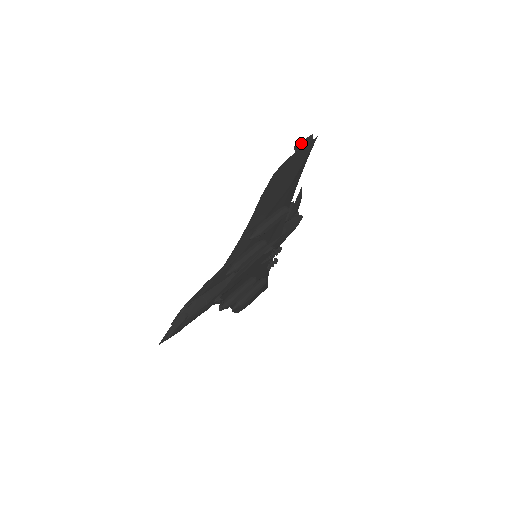
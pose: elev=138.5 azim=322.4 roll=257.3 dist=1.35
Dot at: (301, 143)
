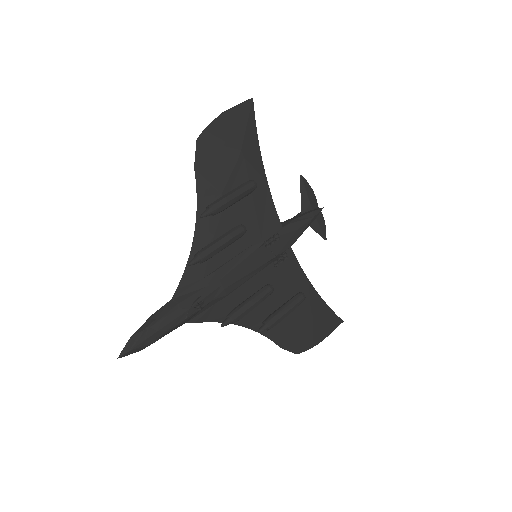
Dot at: (231, 108)
